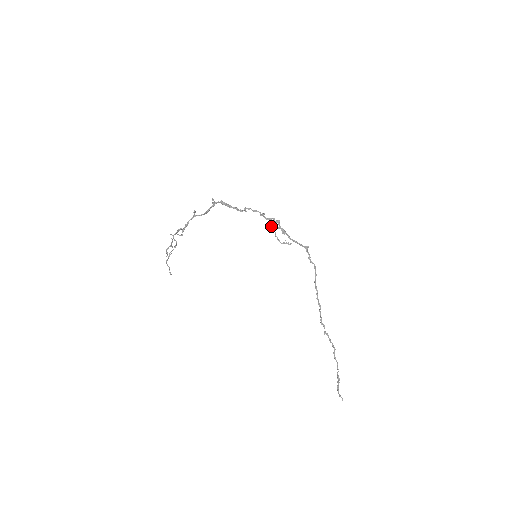
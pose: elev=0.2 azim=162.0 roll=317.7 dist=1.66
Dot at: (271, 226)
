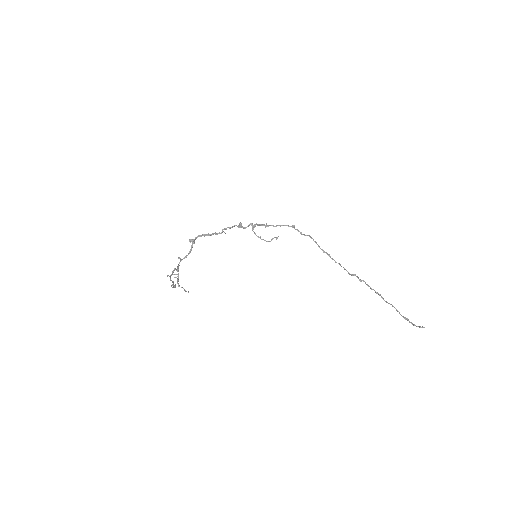
Dot at: (253, 231)
